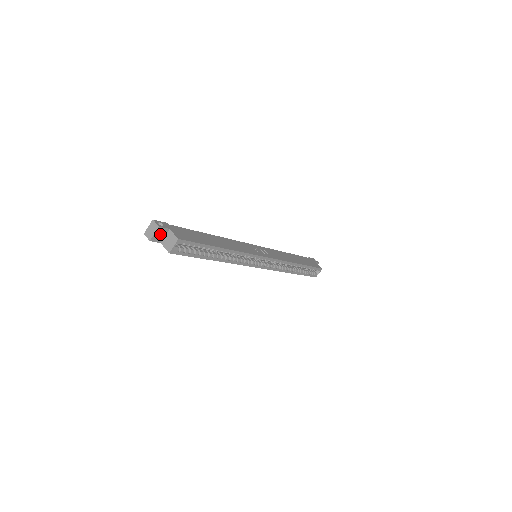
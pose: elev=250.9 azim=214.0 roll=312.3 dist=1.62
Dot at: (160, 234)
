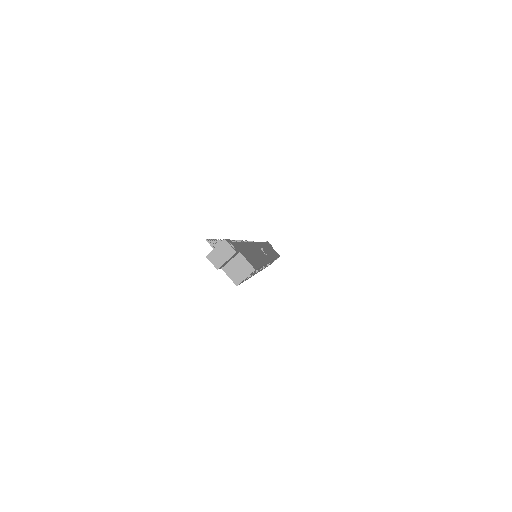
Dot at: (229, 259)
